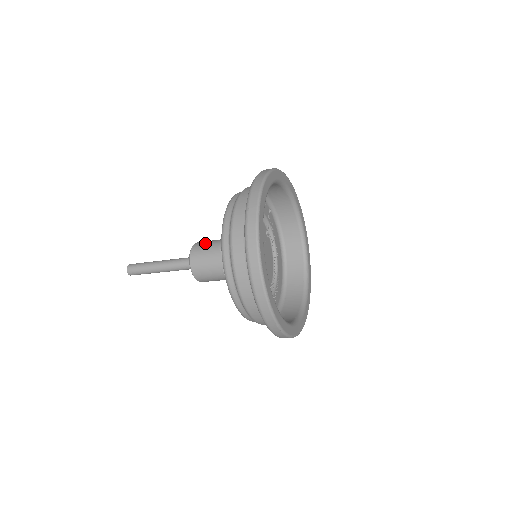
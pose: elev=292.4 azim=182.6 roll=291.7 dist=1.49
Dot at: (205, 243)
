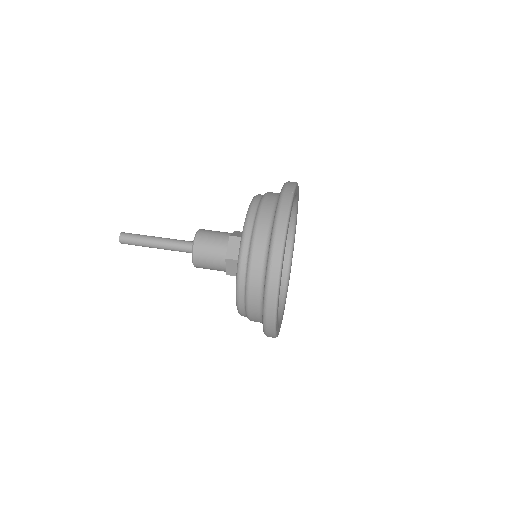
Dot at: occluded
